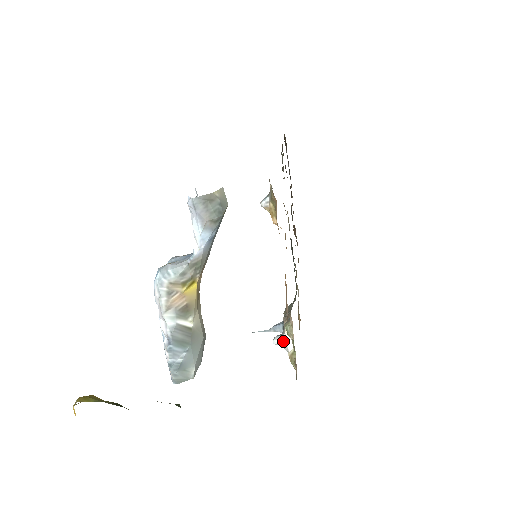
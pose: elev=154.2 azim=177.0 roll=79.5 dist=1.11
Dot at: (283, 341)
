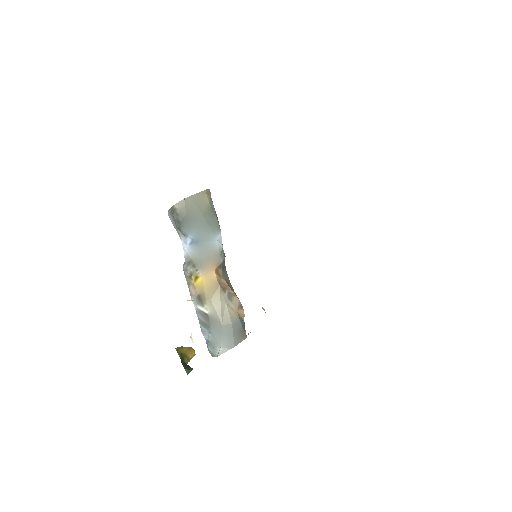
Dot at: occluded
